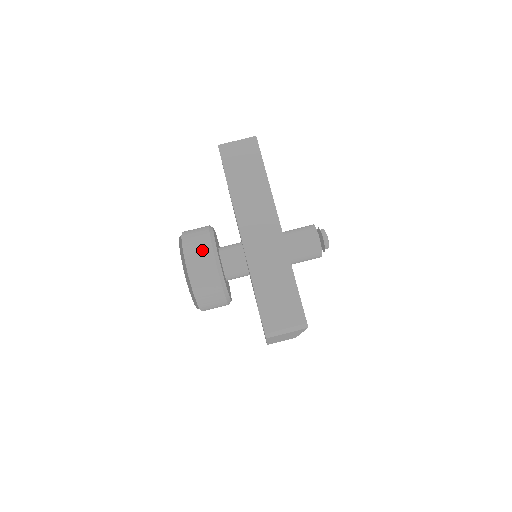
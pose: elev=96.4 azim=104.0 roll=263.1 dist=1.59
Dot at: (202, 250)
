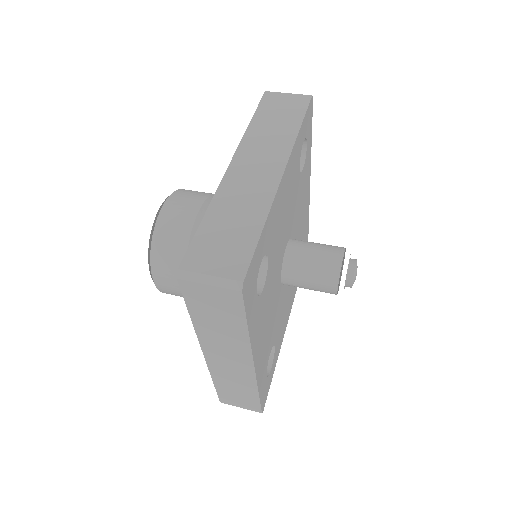
Dot at: (191, 200)
